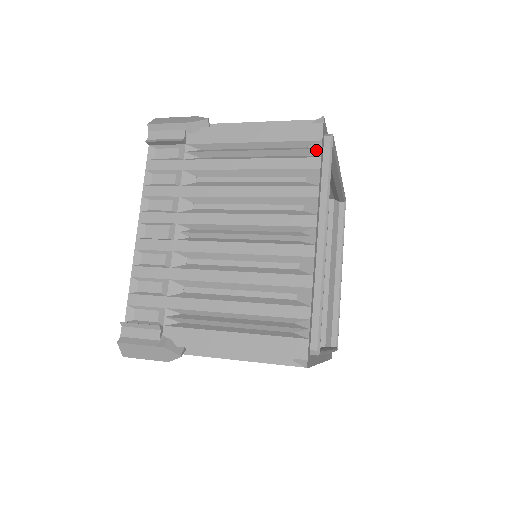
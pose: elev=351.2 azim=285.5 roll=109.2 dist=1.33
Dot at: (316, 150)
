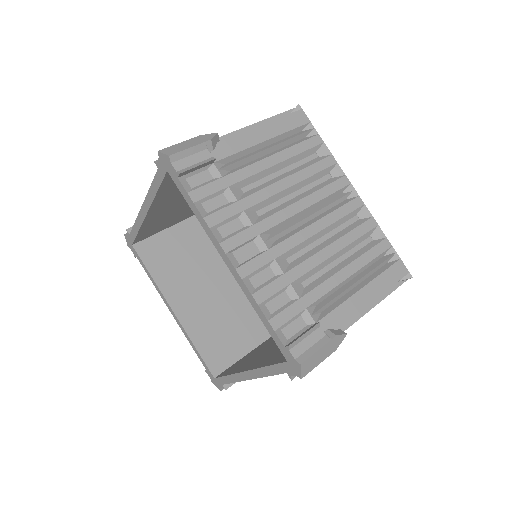
Dot at: (311, 130)
